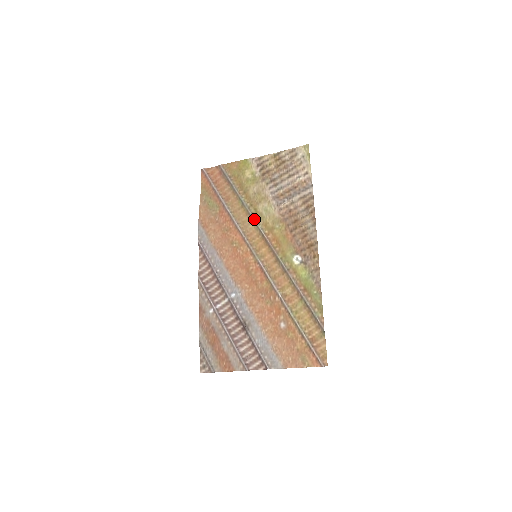
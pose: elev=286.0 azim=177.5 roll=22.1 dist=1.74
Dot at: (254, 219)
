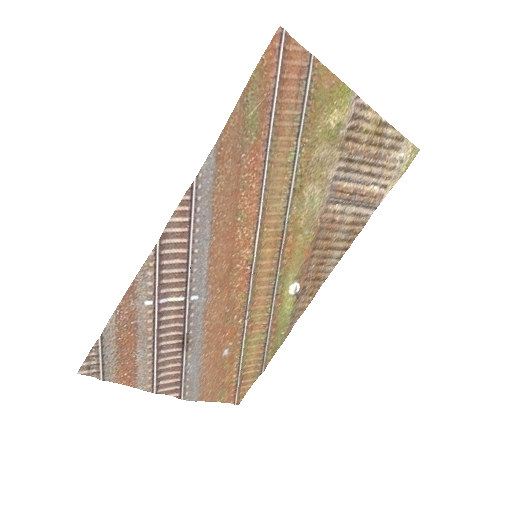
Dot at: (290, 201)
